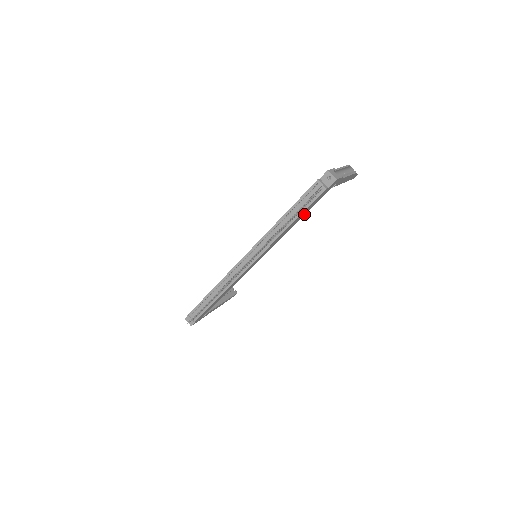
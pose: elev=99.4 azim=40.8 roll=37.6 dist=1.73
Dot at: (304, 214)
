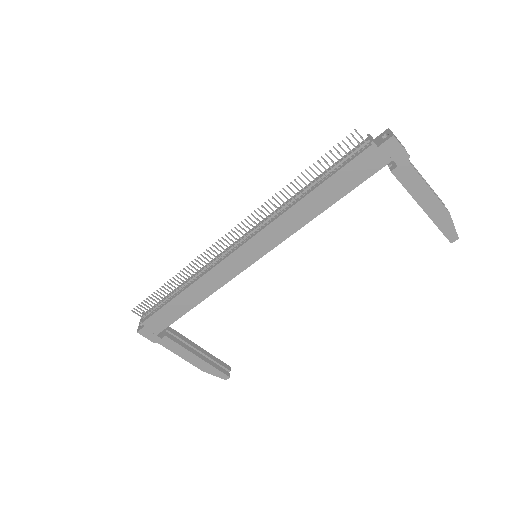
Dot at: (337, 200)
